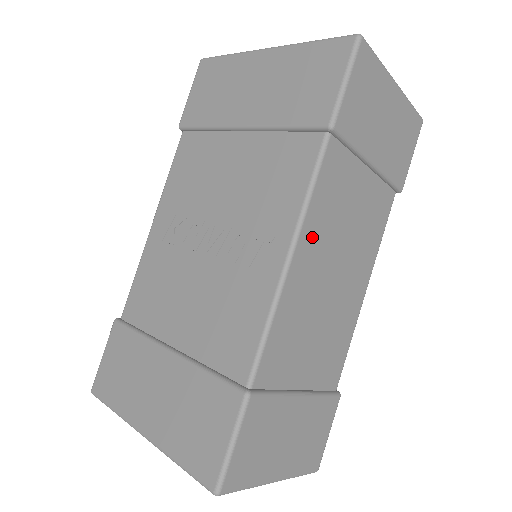
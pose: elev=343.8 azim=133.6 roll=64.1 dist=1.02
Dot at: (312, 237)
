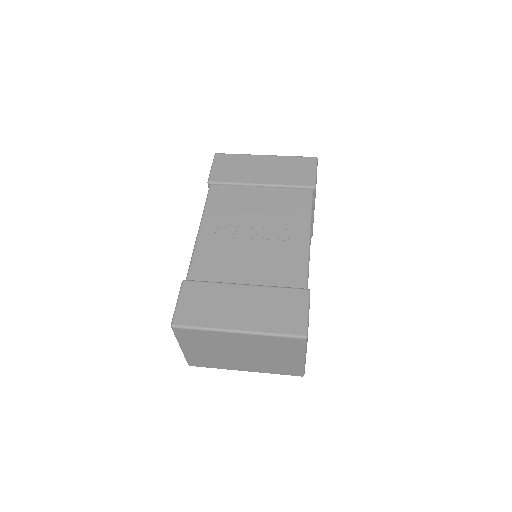
Dot at: occluded
